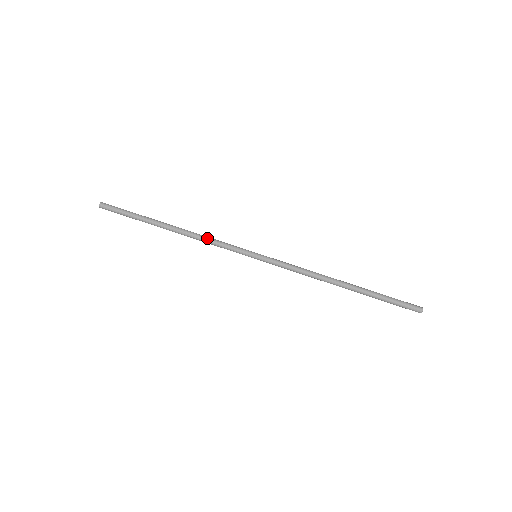
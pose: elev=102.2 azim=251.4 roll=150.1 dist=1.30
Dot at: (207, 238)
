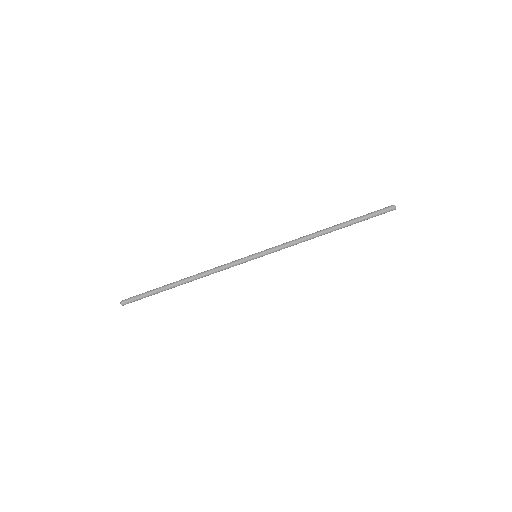
Dot at: (213, 270)
